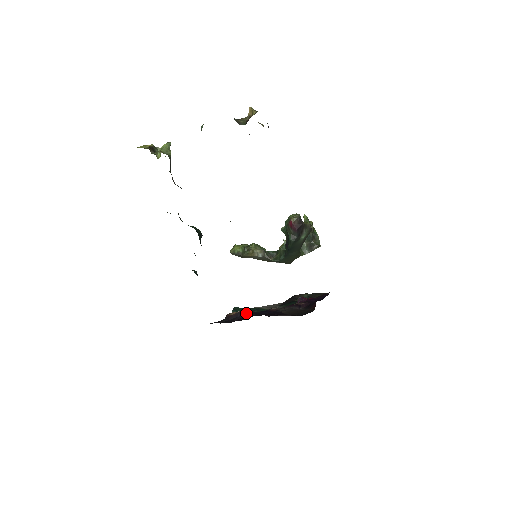
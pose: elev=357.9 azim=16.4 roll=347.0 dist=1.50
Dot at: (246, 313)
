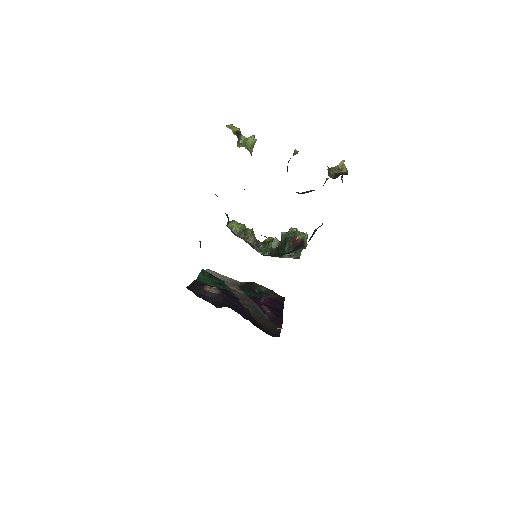
Dot at: (221, 297)
